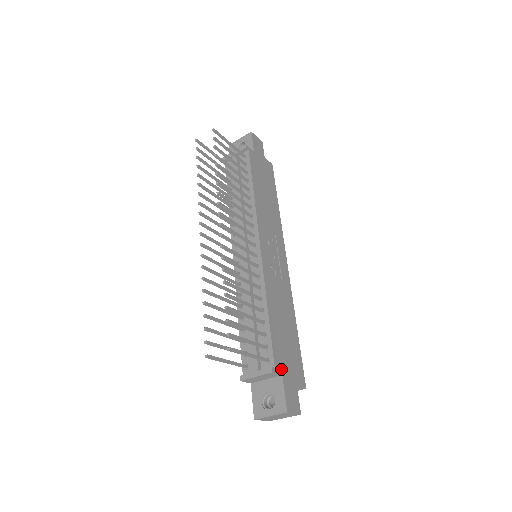
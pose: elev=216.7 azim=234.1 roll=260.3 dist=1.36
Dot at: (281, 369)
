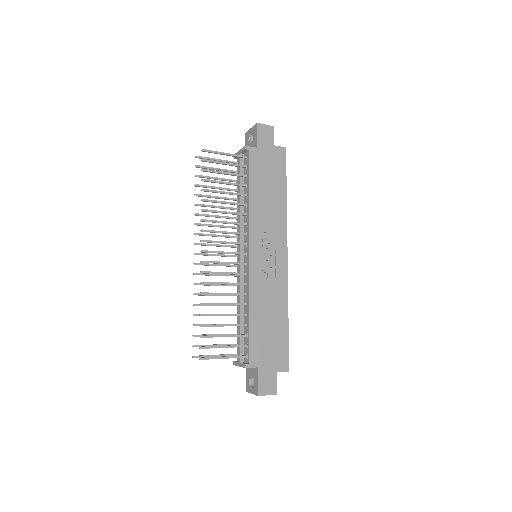
Dot at: (258, 363)
